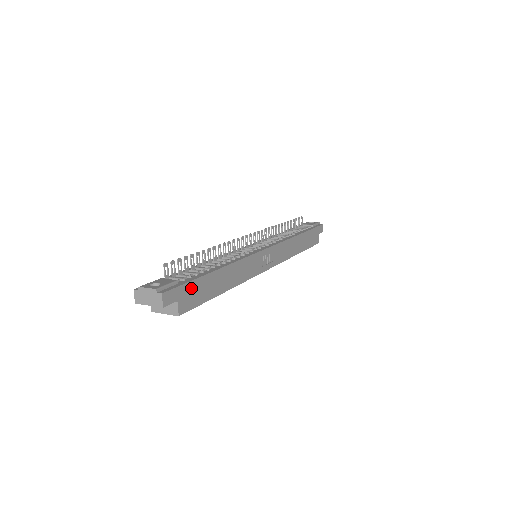
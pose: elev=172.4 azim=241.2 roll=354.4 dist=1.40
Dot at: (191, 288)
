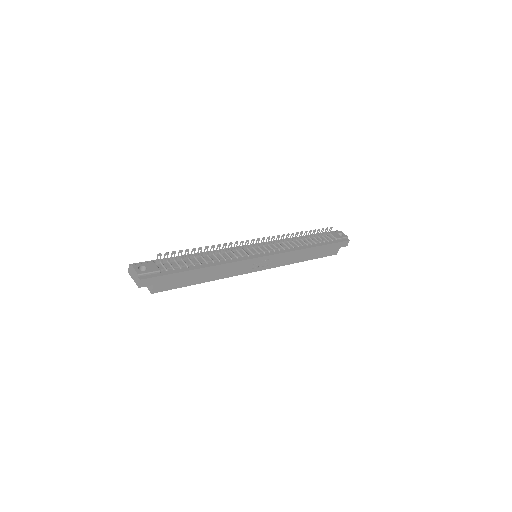
Dot at: (169, 278)
